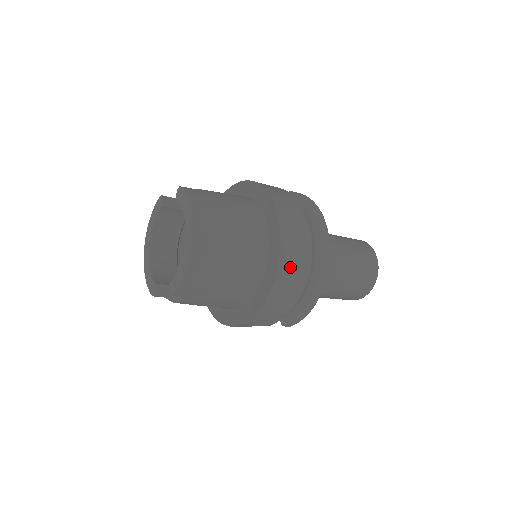
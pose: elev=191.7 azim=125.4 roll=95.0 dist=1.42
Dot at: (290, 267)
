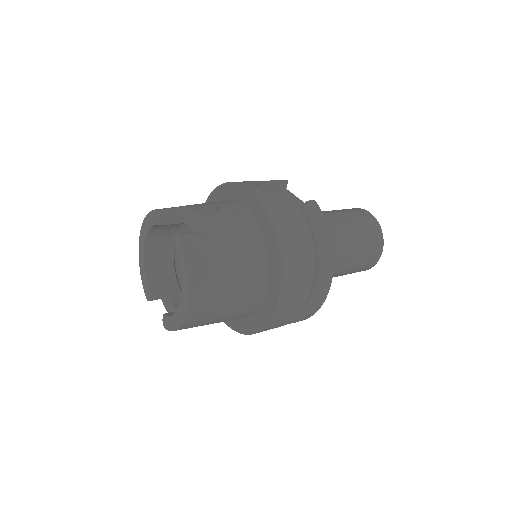
Dot at: (283, 316)
